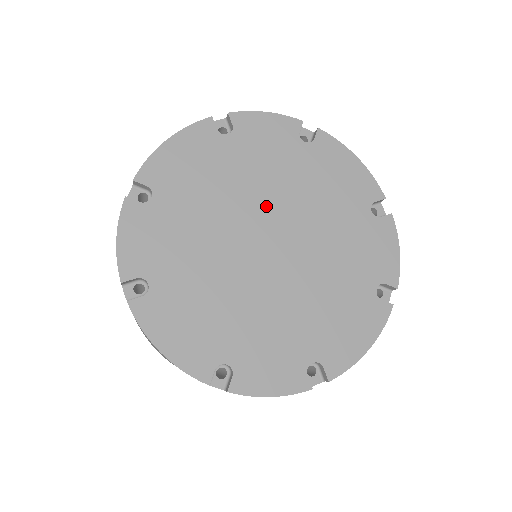
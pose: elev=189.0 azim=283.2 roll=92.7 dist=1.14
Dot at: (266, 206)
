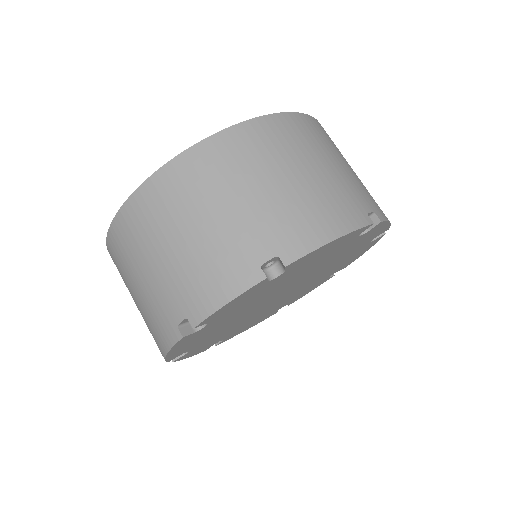
Dot at: occluded
